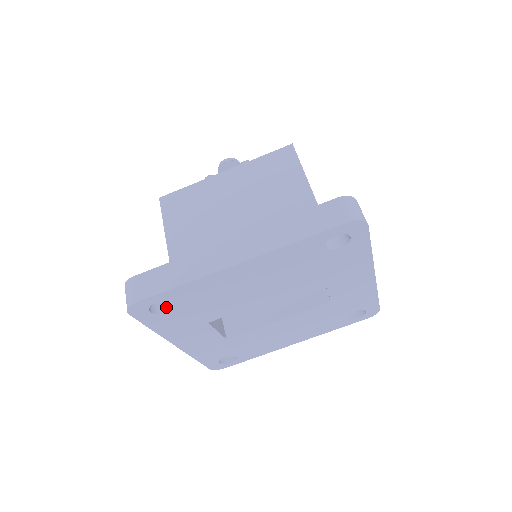
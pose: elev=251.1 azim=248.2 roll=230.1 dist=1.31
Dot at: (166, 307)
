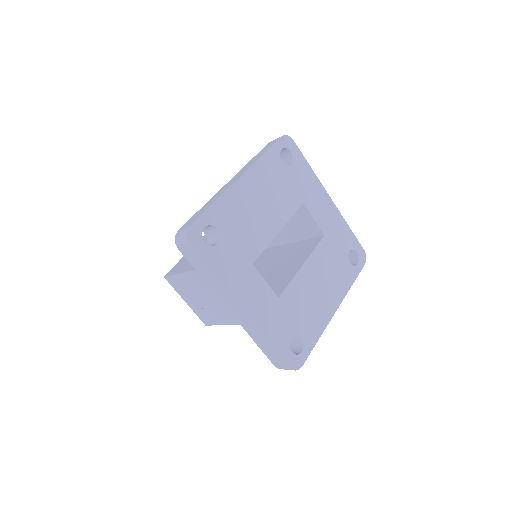
Dot at: (214, 244)
